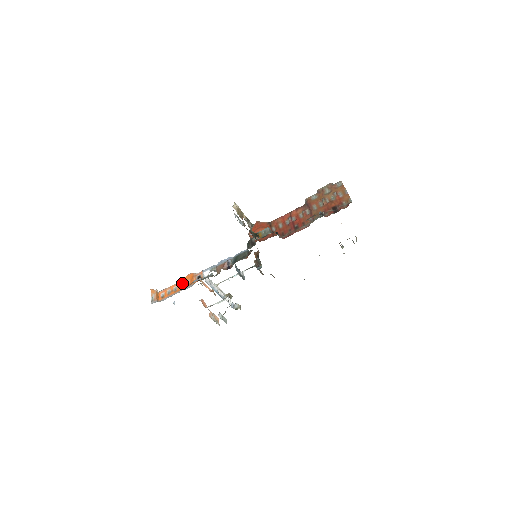
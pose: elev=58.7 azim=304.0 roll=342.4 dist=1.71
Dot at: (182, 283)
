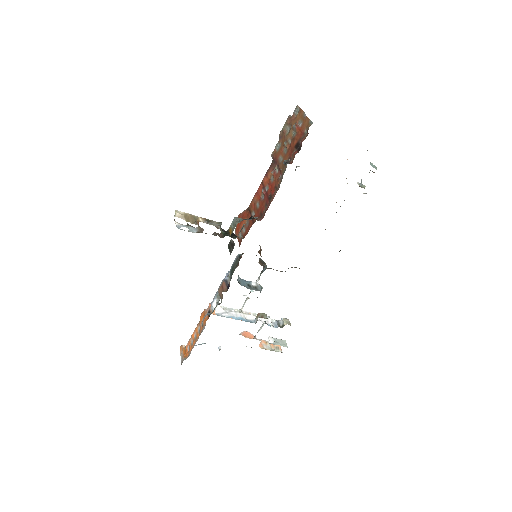
Dot at: (198, 327)
